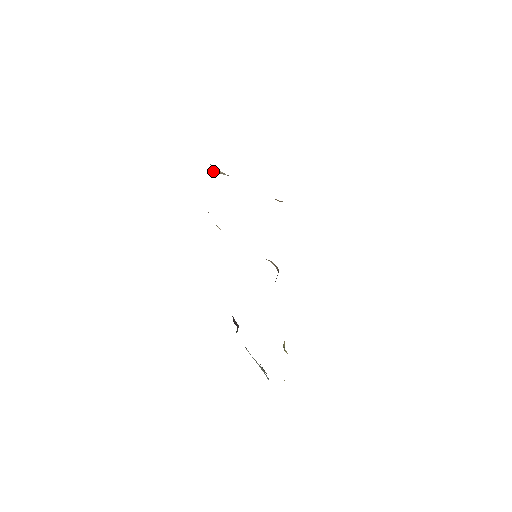
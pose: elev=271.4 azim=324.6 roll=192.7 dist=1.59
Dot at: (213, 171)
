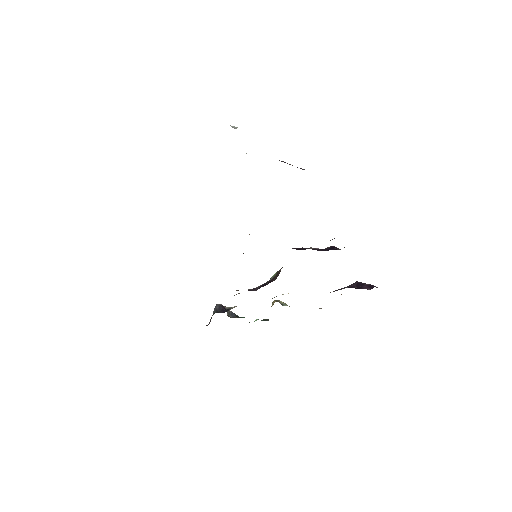
Dot at: occluded
